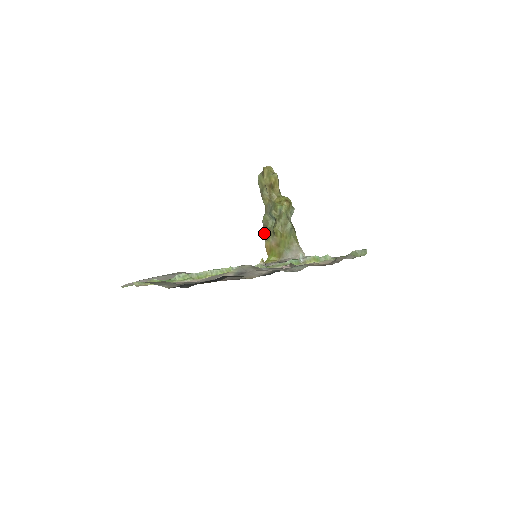
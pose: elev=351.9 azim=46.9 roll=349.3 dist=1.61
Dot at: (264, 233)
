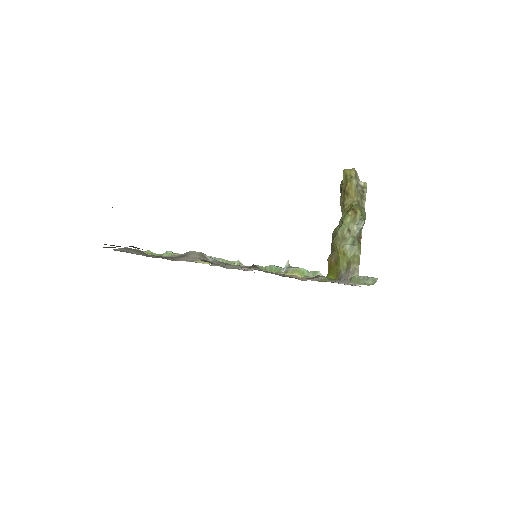
Dot at: (331, 246)
